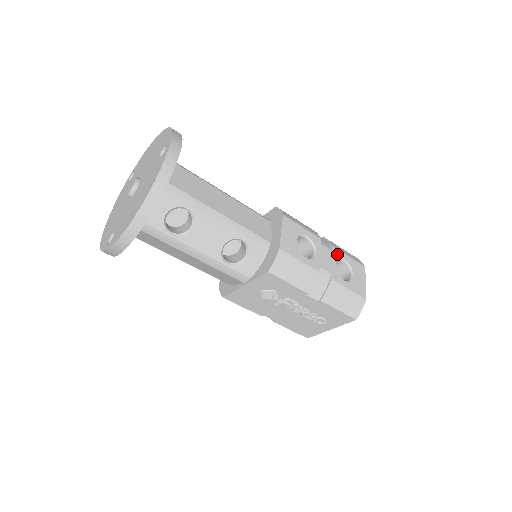
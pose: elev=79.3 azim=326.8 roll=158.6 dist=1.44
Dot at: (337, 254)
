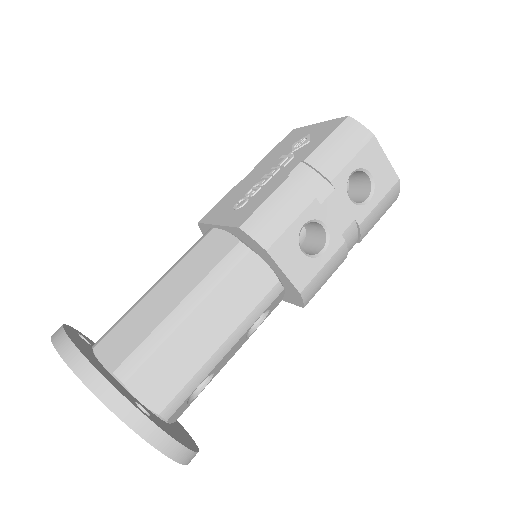
Dot at: (342, 182)
